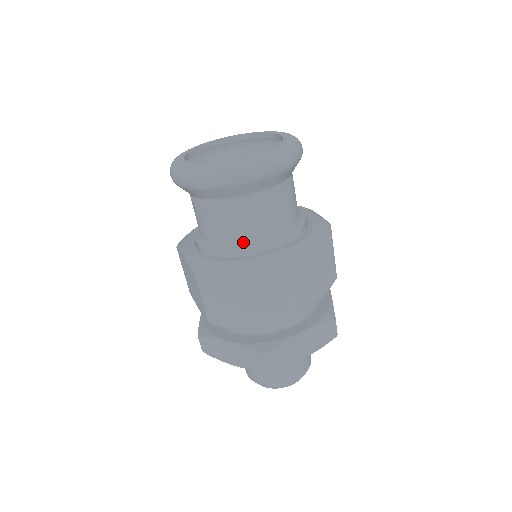
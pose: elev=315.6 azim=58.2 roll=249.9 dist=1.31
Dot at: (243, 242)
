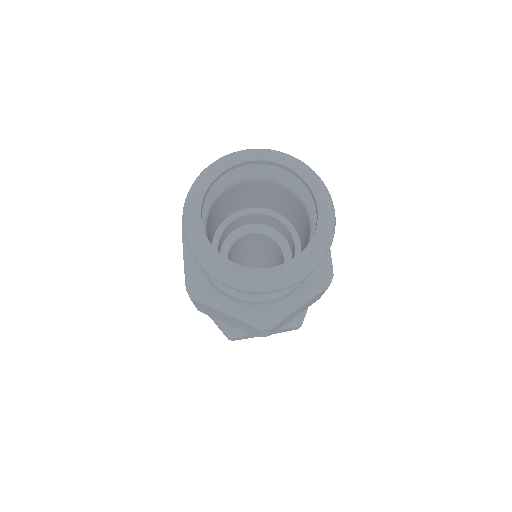
Dot at: (237, 290)
